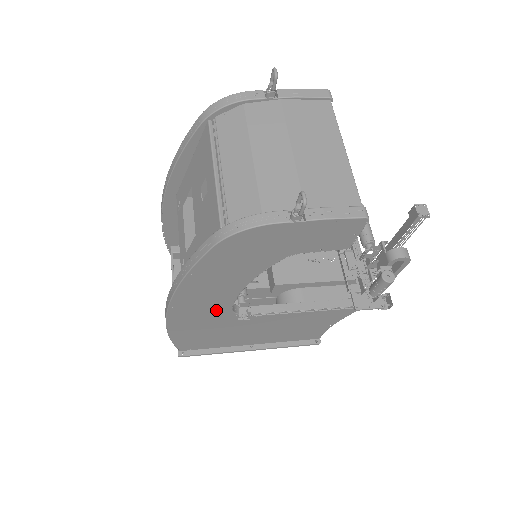
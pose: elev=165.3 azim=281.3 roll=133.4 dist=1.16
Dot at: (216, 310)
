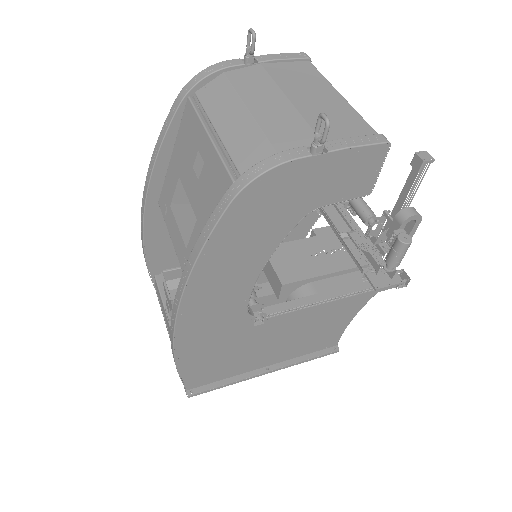
Dot at: (230, 313)
